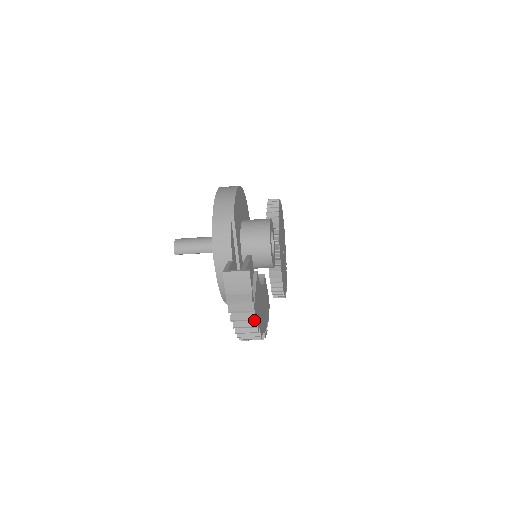
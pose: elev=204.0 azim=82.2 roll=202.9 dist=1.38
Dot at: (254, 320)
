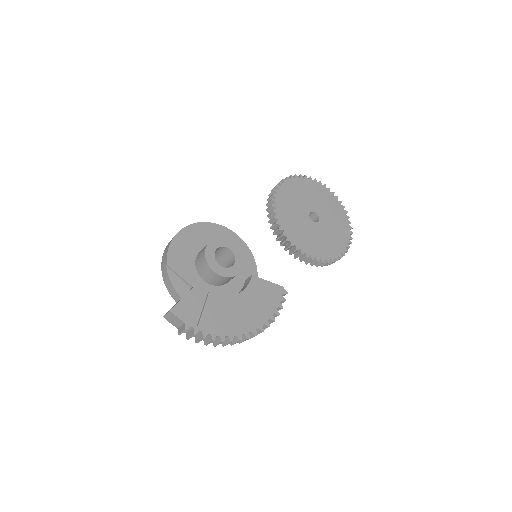
Dot at: (204, 338)
